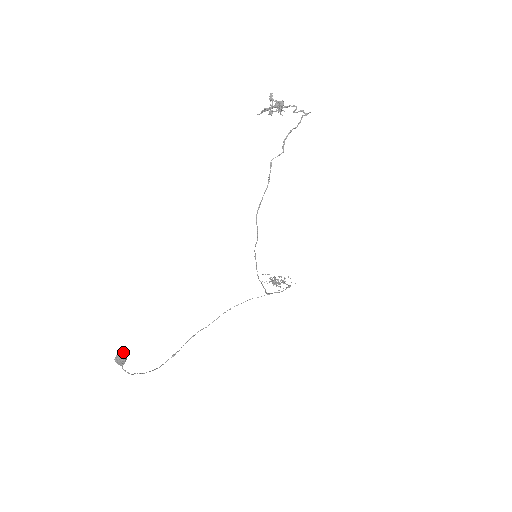
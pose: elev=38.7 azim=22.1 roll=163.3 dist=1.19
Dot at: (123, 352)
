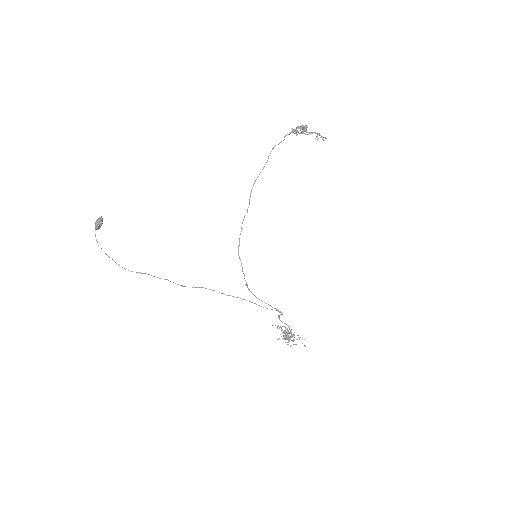
Dot at: occluded
